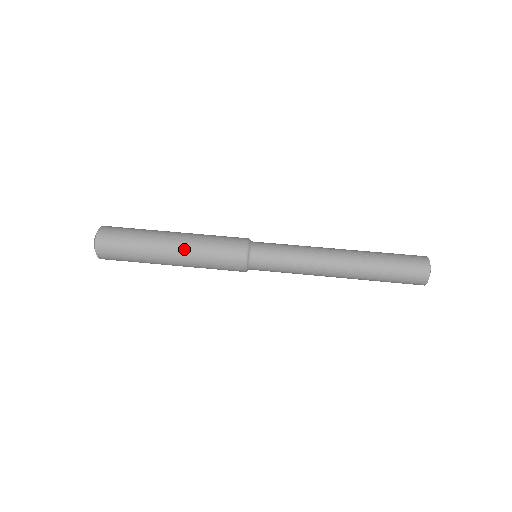
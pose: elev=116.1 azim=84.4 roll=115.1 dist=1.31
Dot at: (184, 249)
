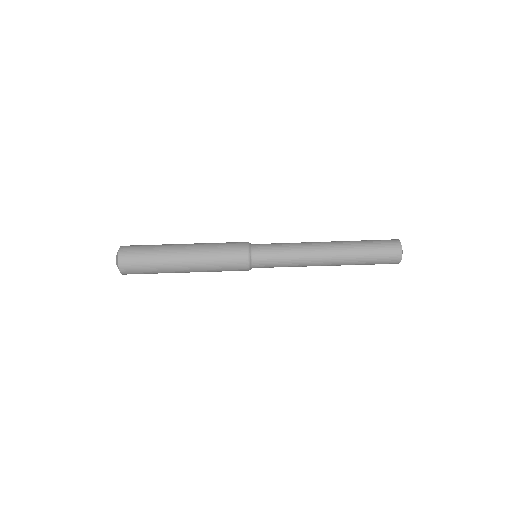
Dot at: (196, 271)
